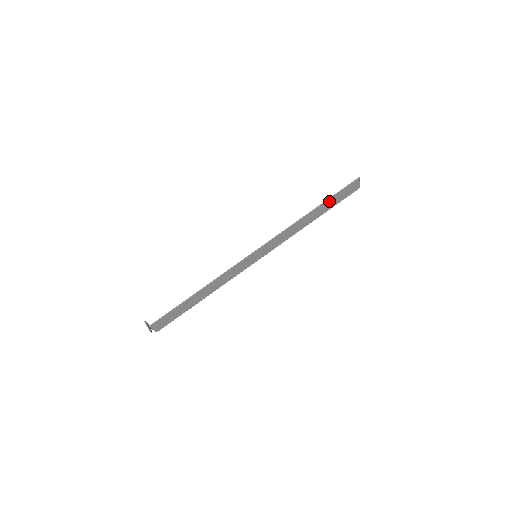
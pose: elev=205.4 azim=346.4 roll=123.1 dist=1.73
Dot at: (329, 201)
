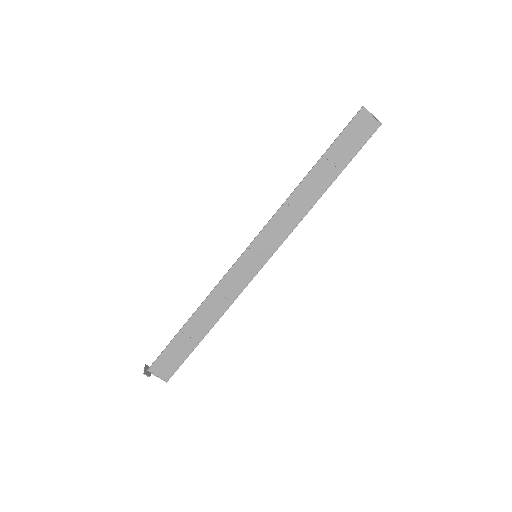
Dot at: (332, 154)
